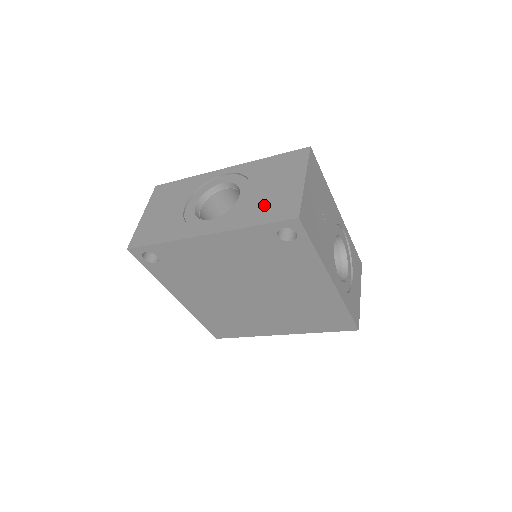
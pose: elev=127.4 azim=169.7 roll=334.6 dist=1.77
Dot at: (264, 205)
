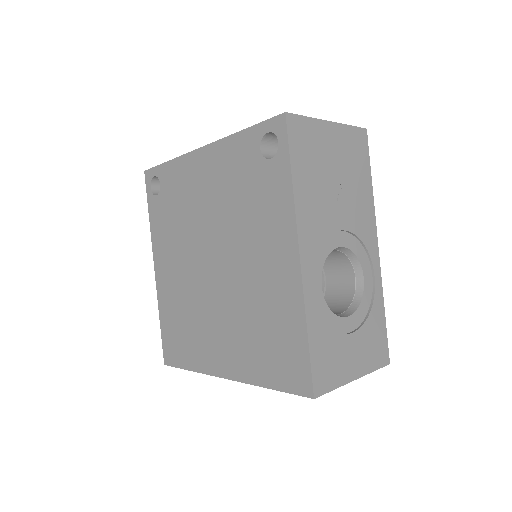
Dot at: occluded
